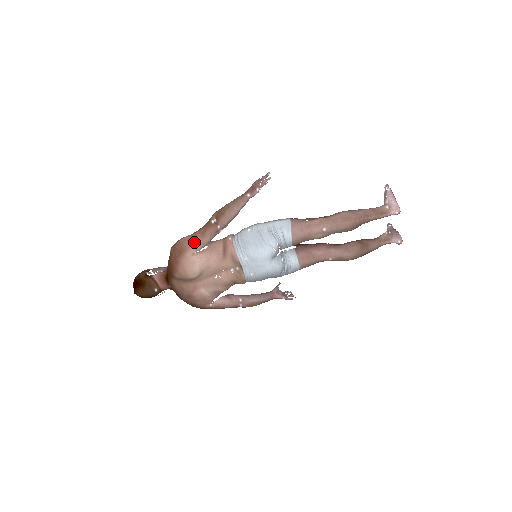
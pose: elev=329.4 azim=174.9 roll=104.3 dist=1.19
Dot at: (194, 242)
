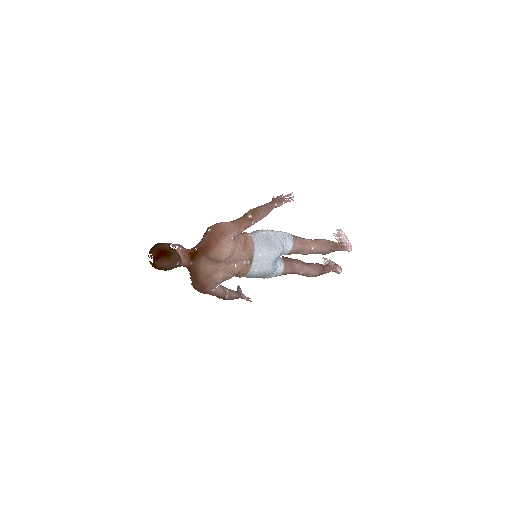
Dot at: (235, 229)
